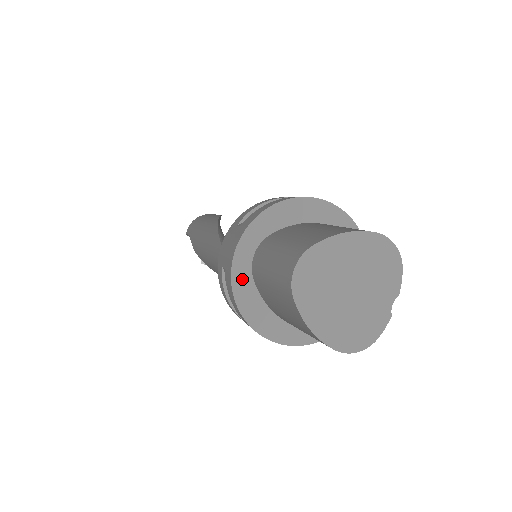
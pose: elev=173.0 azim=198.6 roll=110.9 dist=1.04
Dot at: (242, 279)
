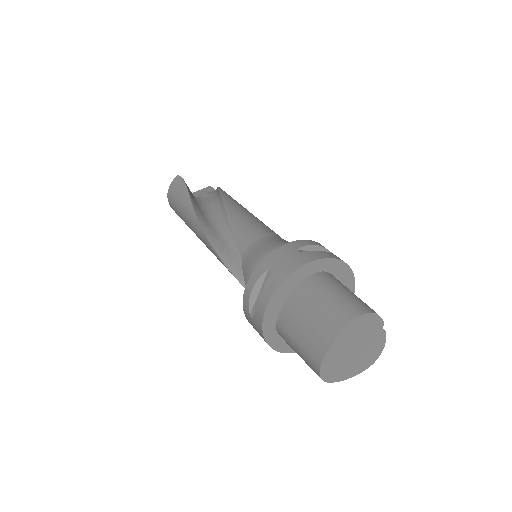
Dot at: (281, 345)
